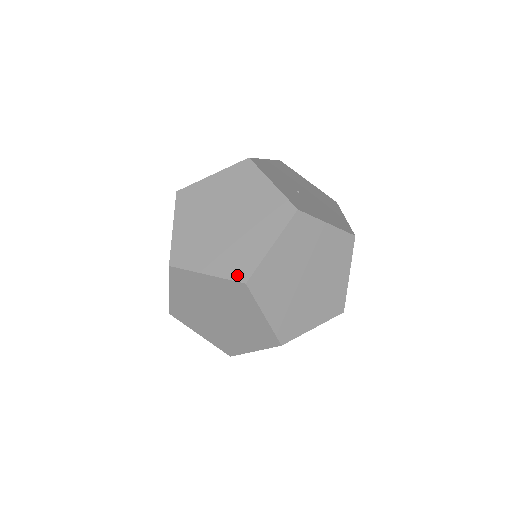
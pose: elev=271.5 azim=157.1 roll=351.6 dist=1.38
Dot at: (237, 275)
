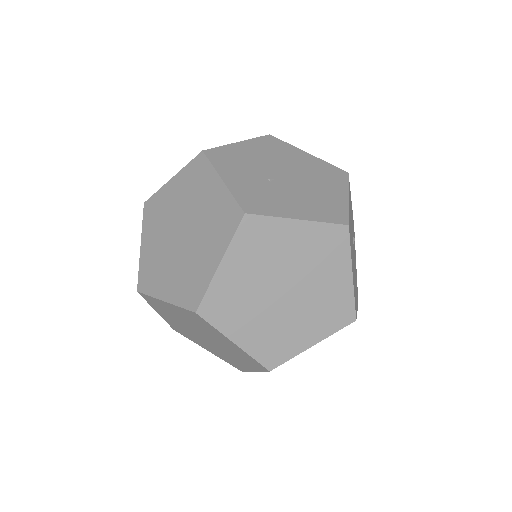
Dot at: (188, 302)
